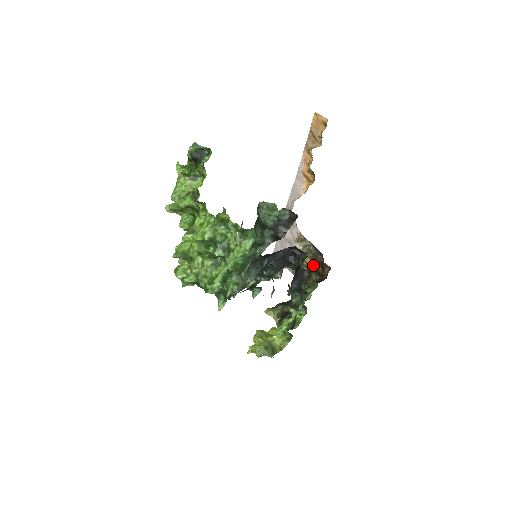
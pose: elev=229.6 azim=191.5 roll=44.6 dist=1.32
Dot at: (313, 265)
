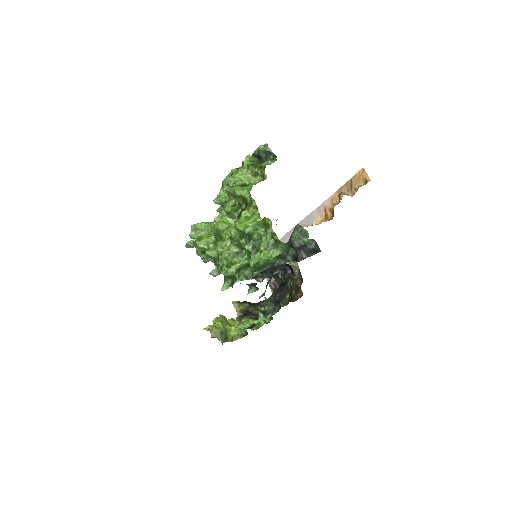
Dot at: occluded
